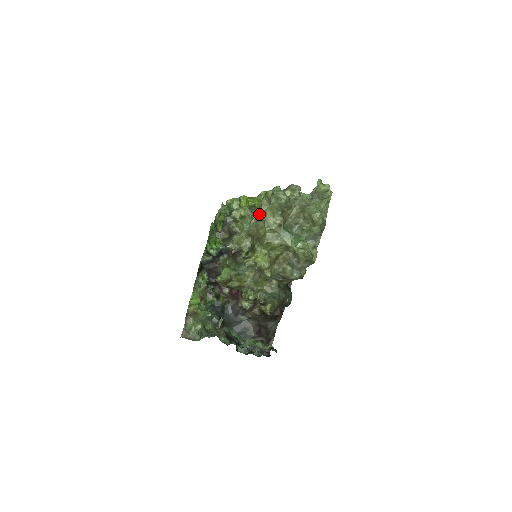
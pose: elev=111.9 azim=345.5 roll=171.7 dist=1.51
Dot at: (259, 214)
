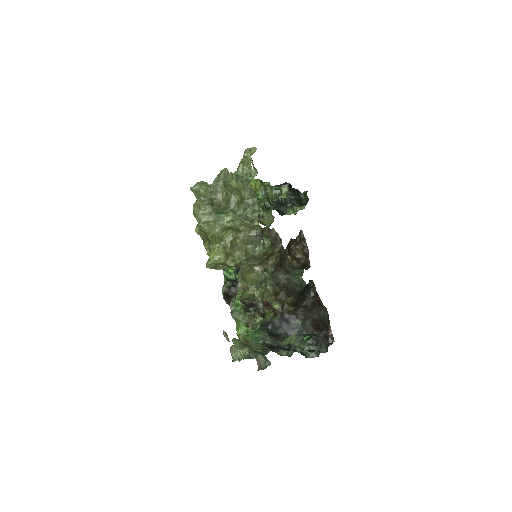
Dot at: occluded
